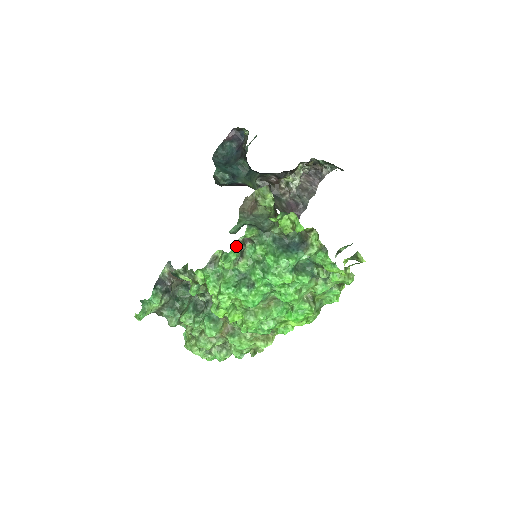
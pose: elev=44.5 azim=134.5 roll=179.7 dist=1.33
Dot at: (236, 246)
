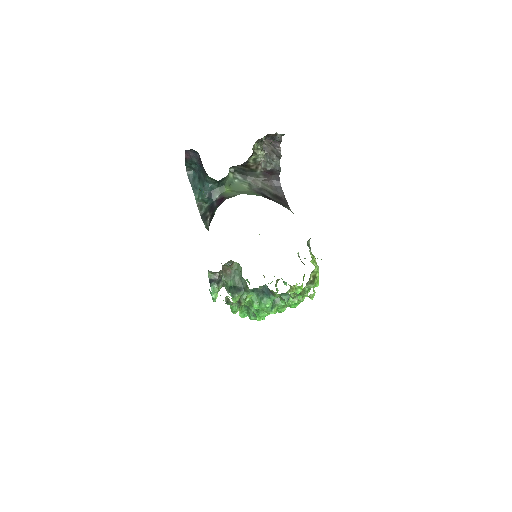
Dot at: (233, 304)
